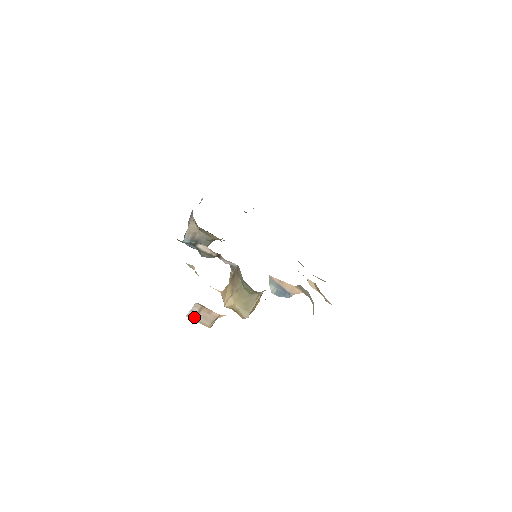
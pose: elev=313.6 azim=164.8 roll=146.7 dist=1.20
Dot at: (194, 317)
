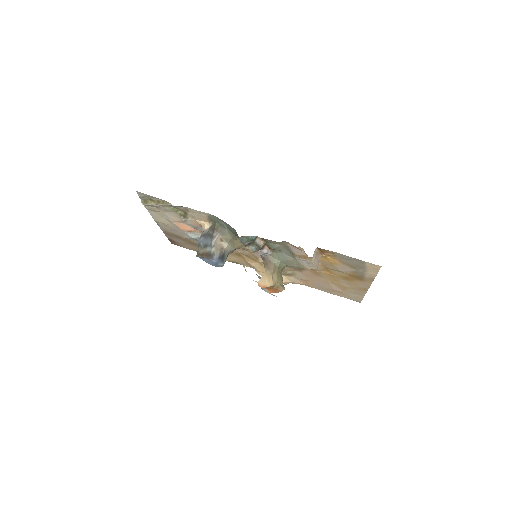
Dot at: (314, 261)
